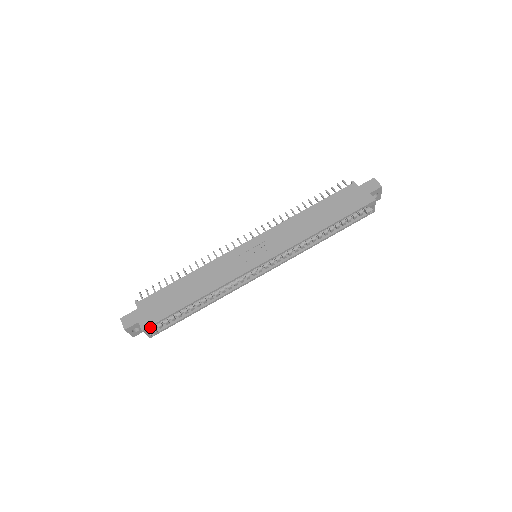
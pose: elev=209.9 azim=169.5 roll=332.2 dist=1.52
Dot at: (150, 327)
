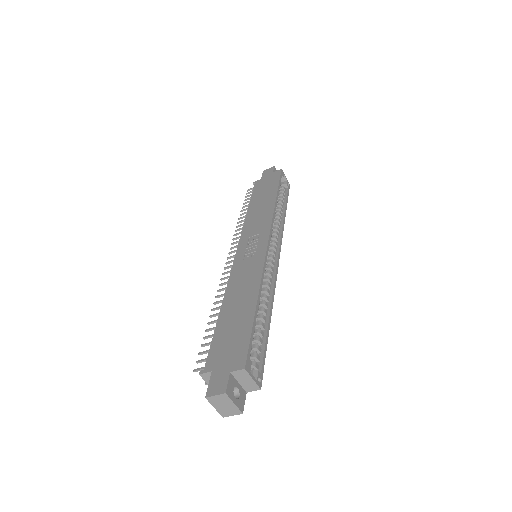
Dot at: (248, 360)
